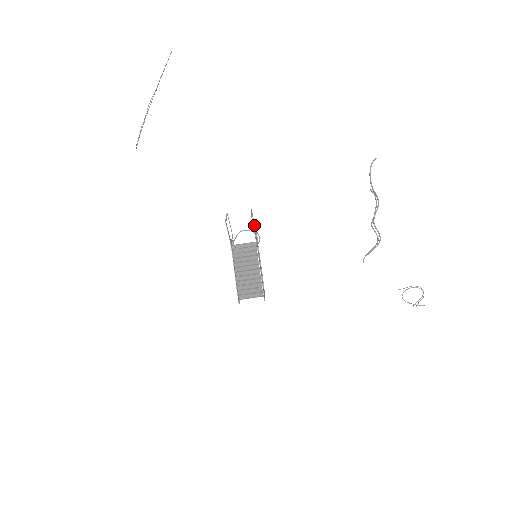
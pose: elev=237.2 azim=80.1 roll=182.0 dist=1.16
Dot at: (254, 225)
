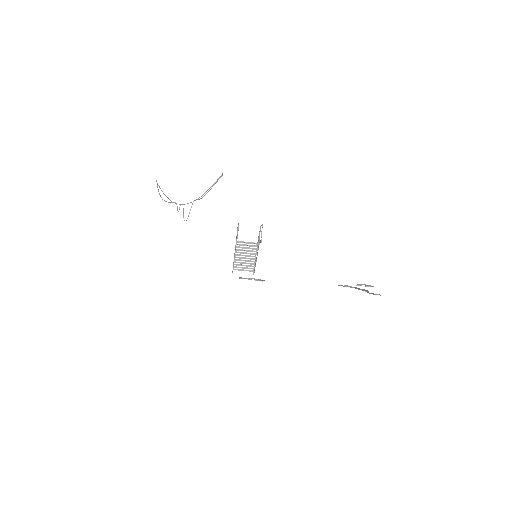
Dot at: (261, 225)
